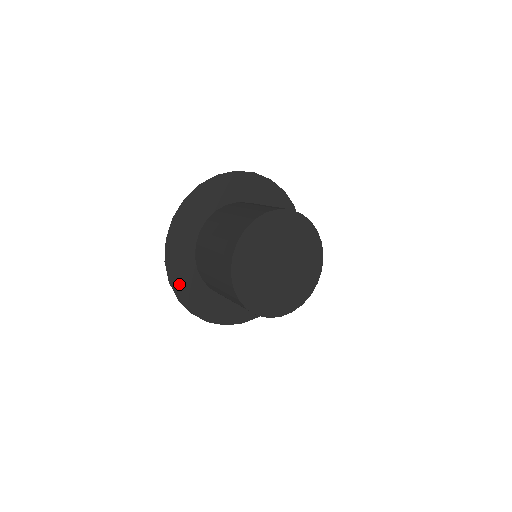
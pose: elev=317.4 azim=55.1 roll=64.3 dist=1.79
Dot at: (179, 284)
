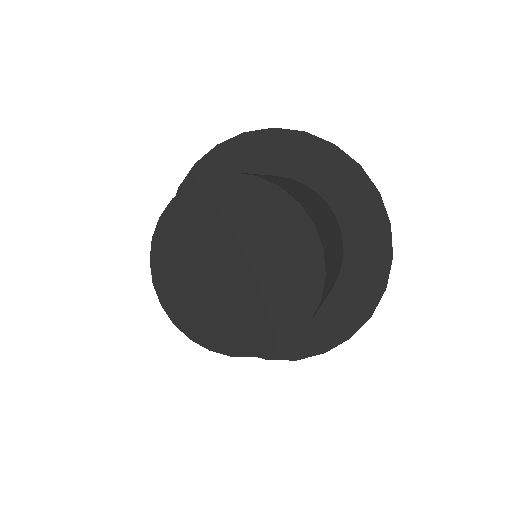
Dot at: occluded
